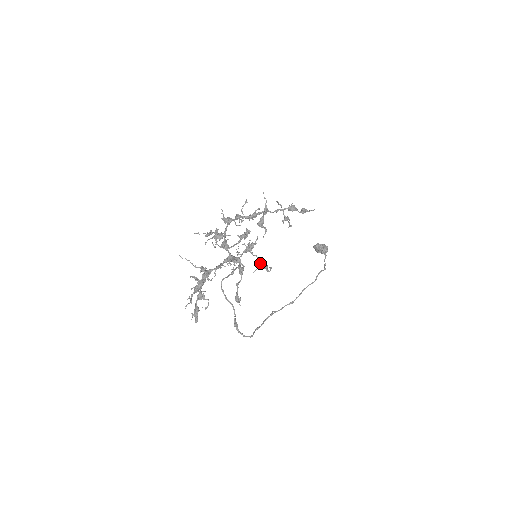
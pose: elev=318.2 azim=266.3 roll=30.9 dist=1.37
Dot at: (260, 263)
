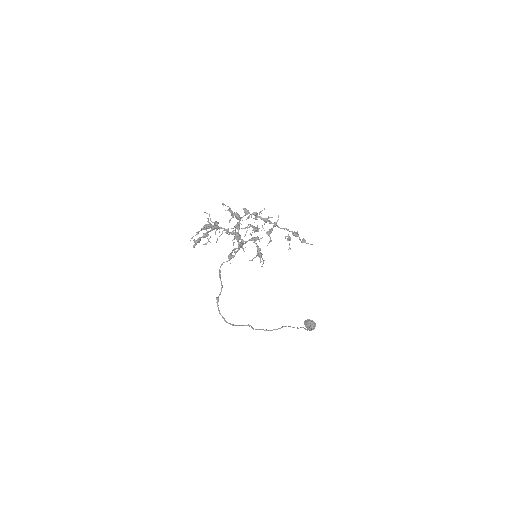
Dot at: (257, 250)
